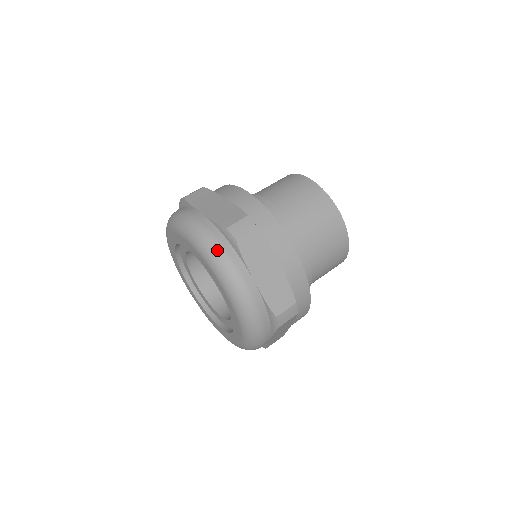
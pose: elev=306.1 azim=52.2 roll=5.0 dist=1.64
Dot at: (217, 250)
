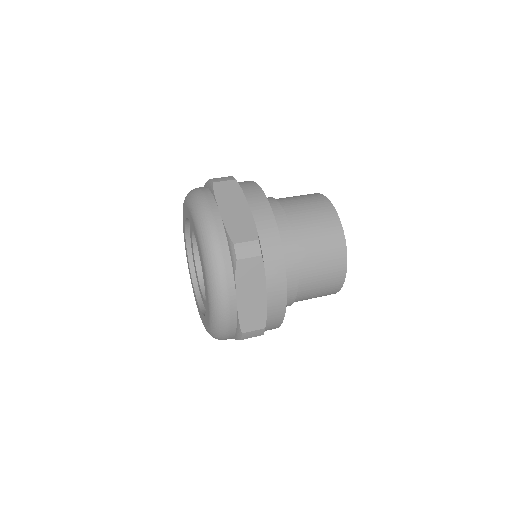
Dot at: (197, 193)
